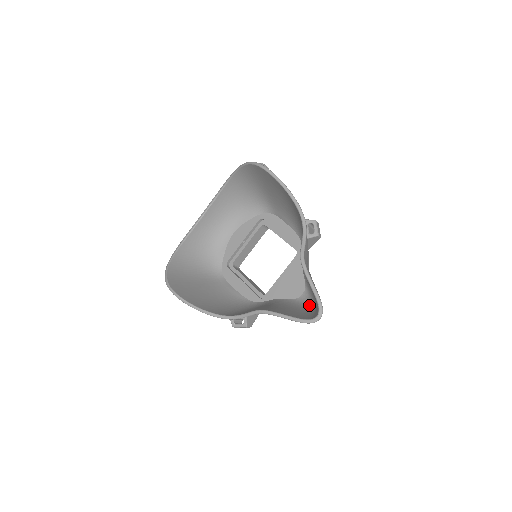
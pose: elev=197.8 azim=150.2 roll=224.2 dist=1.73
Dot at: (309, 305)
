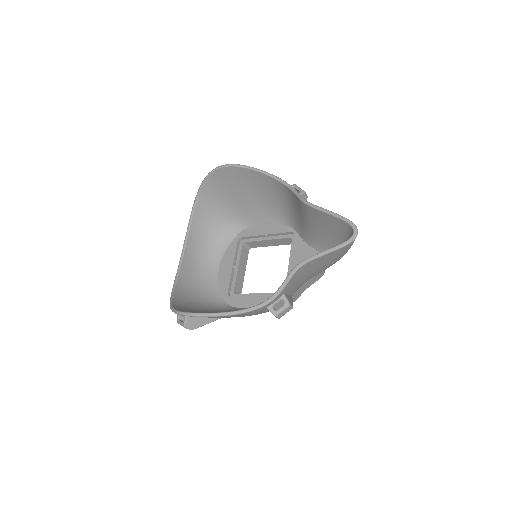
Dot at: occluded
